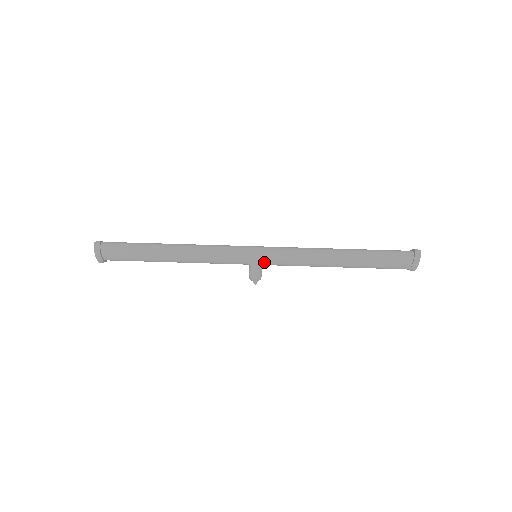
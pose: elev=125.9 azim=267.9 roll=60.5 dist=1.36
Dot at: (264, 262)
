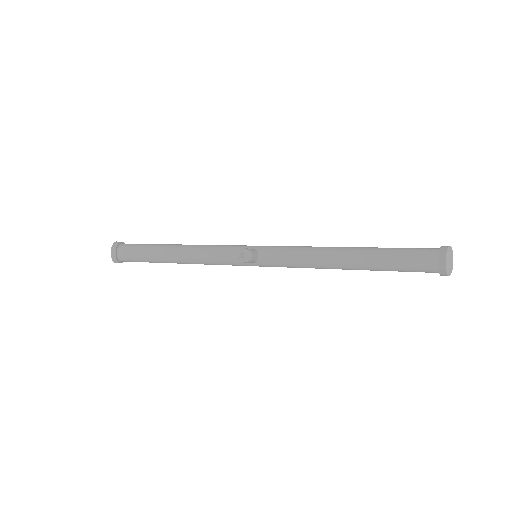
Dot at: (262, 249)
